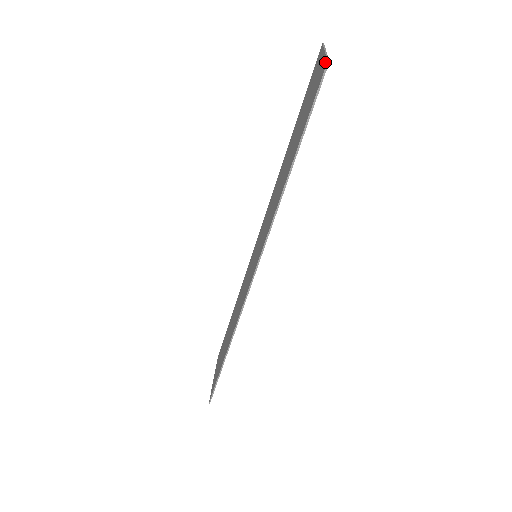
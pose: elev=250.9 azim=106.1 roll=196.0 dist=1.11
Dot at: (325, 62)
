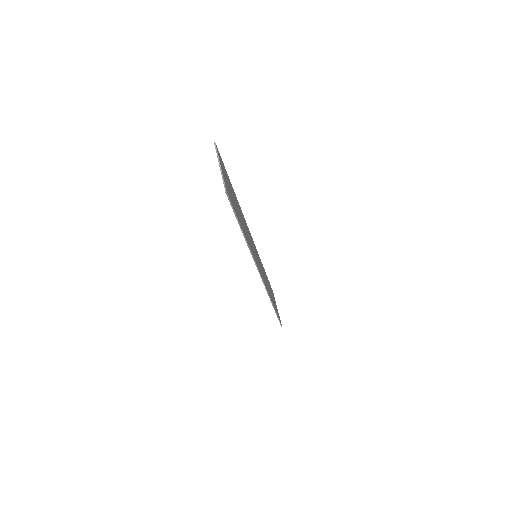
Dot at: (224, 187)
